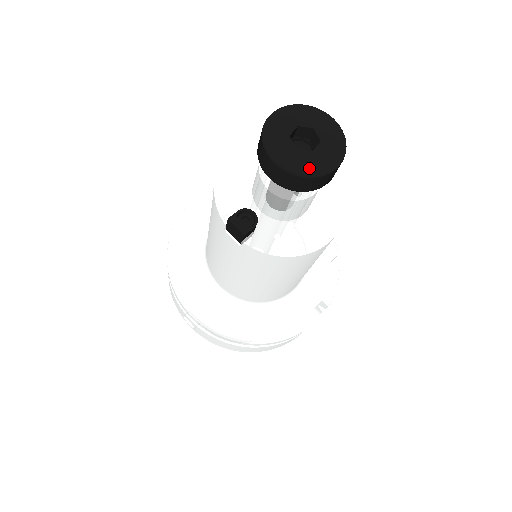
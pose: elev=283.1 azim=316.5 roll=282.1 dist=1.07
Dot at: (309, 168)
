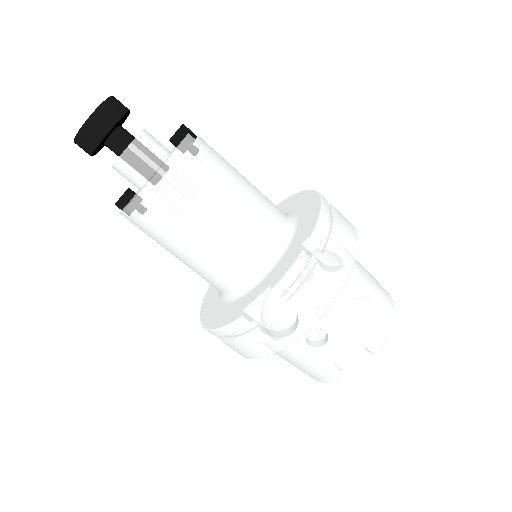
Dot at: (78, 134)
